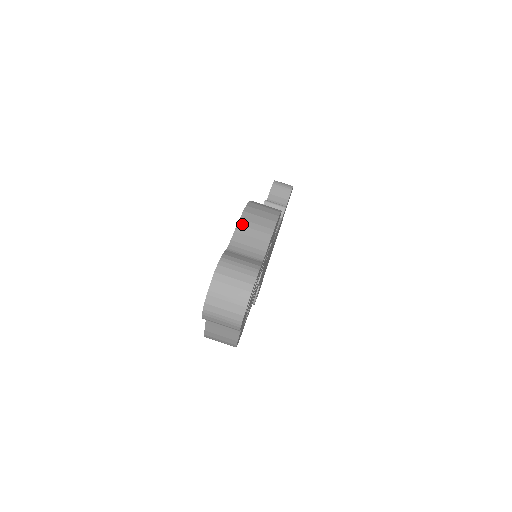
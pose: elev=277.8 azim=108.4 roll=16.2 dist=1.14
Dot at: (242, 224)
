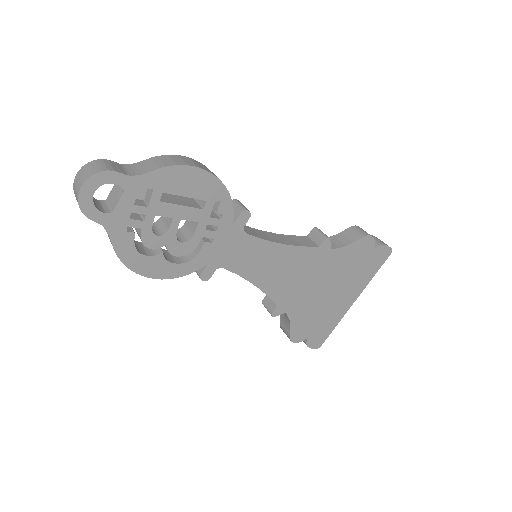
Dot at: (153, 158)
